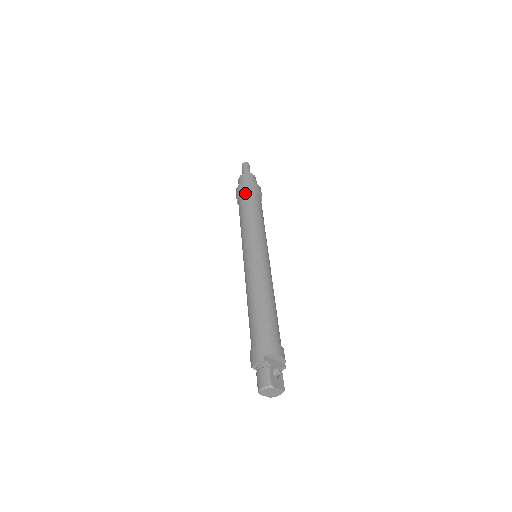
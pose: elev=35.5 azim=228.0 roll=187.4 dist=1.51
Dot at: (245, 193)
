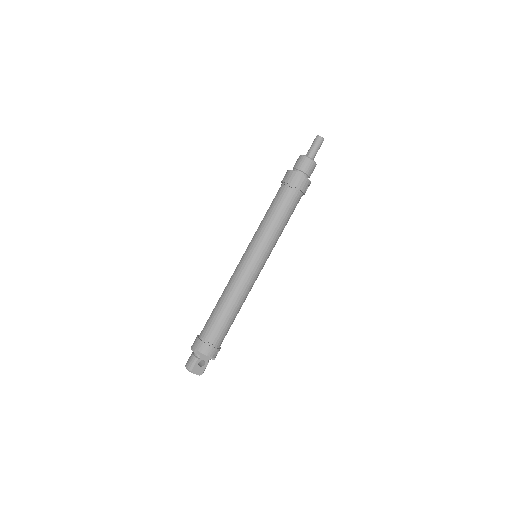
Dot at: (287, 186)
